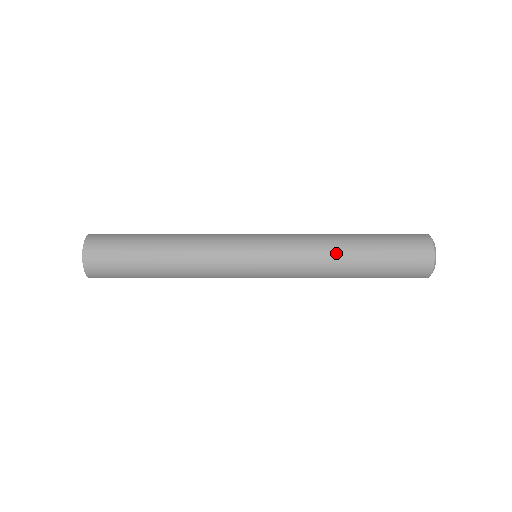
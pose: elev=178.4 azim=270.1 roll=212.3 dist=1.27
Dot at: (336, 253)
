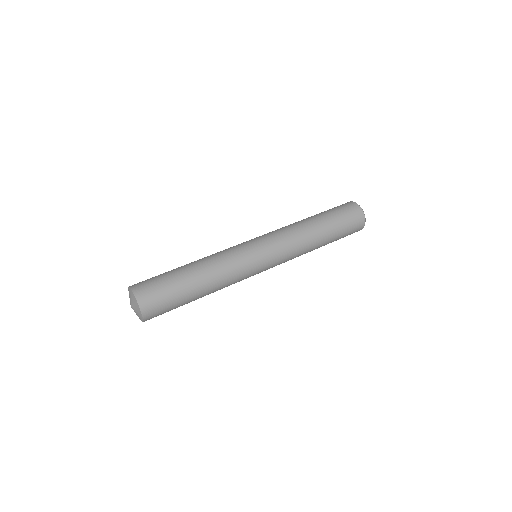
Dot at: (312, 248)
